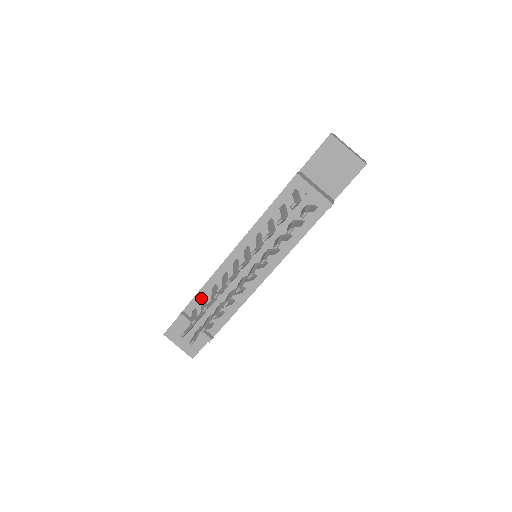
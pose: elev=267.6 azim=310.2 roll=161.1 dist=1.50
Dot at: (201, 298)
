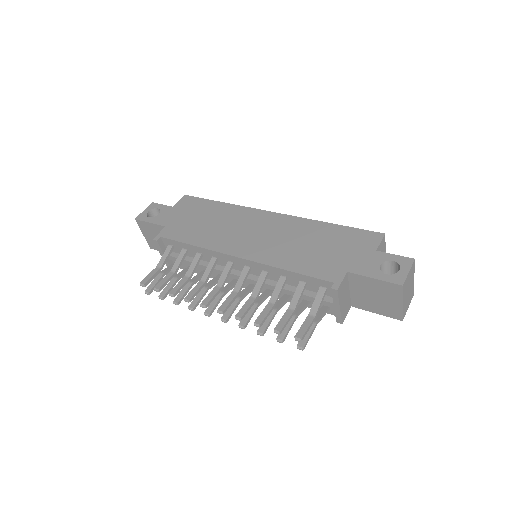
Dot at: (183, 247)
